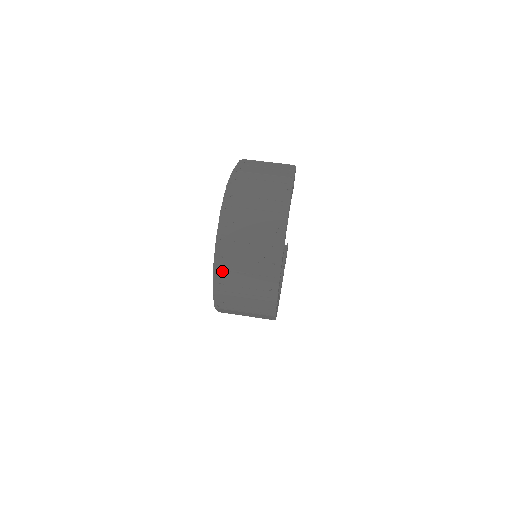
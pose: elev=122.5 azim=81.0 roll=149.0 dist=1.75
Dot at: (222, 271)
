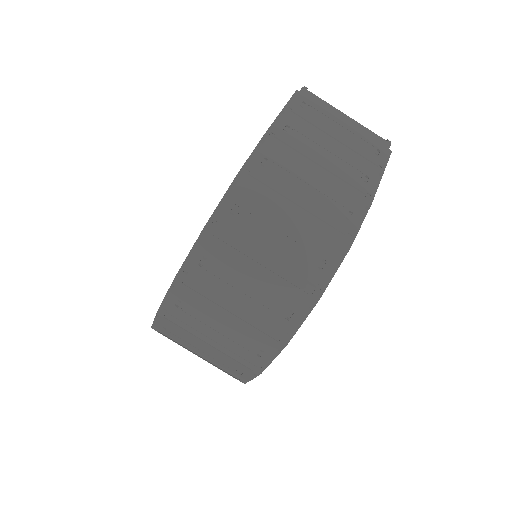
Dot at: (171, 322)
